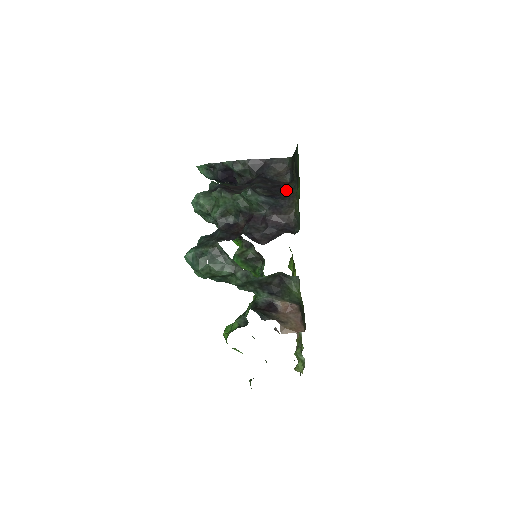
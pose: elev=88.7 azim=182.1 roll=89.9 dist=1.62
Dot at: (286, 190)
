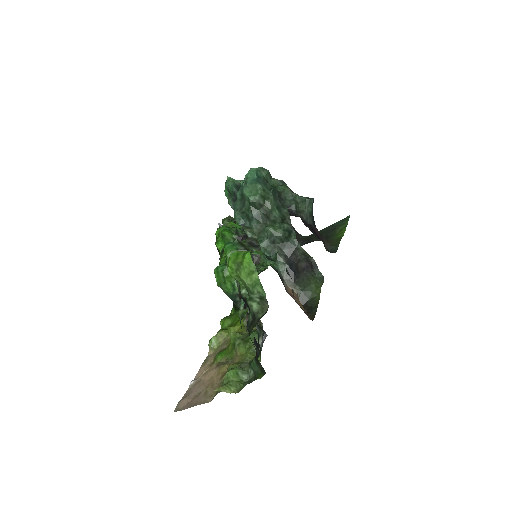
Dot at: occluded
